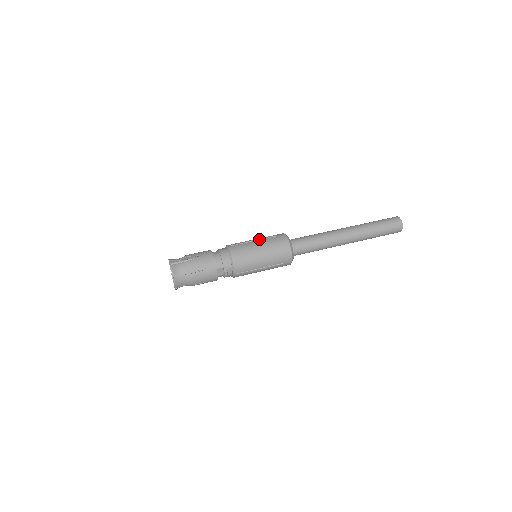
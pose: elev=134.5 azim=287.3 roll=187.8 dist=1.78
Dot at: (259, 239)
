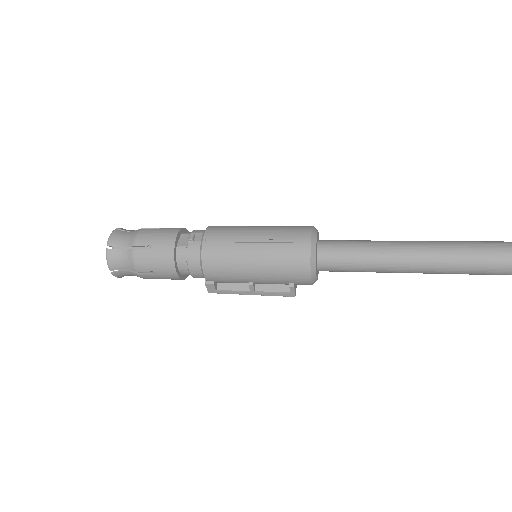
Dot at: occluded
